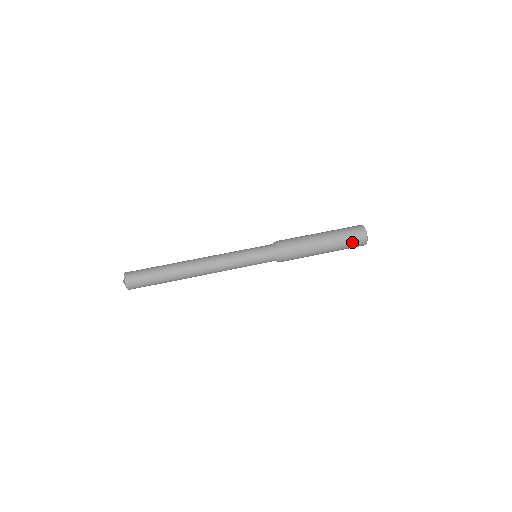
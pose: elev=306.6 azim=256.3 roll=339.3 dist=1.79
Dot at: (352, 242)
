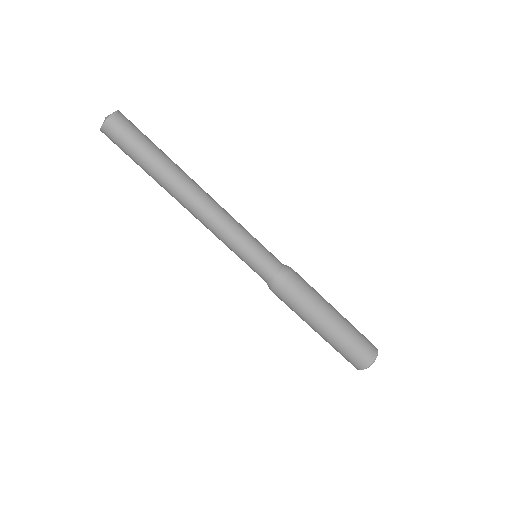
Dot at: (342, 355)
